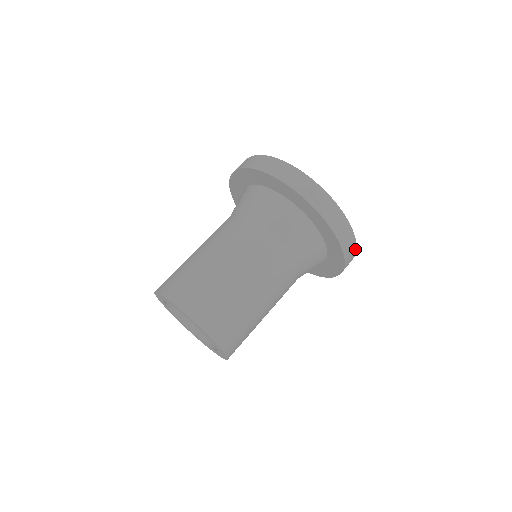
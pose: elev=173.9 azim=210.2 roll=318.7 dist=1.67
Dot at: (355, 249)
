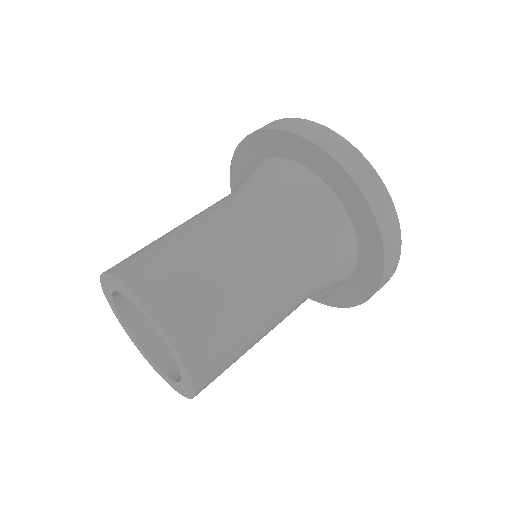
Dot at: occluded
